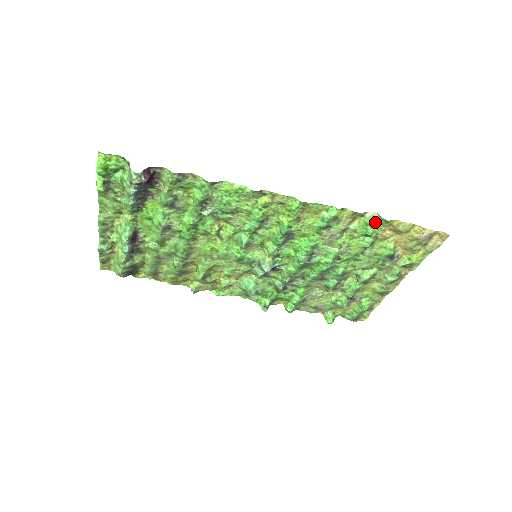
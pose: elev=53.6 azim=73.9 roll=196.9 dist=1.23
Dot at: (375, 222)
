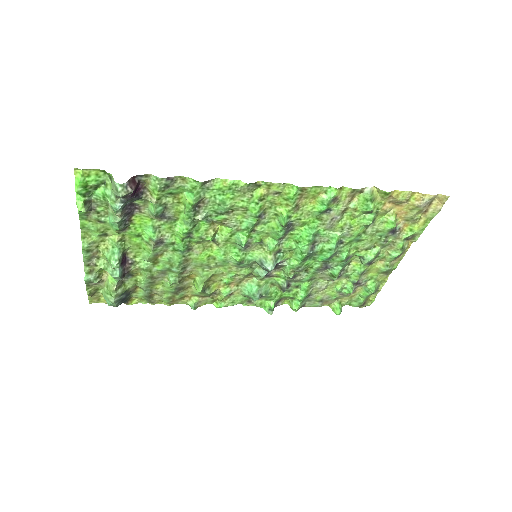
Dot at: (375, 196)
